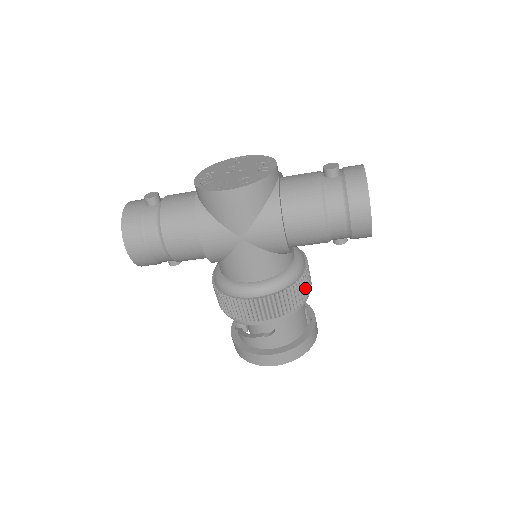
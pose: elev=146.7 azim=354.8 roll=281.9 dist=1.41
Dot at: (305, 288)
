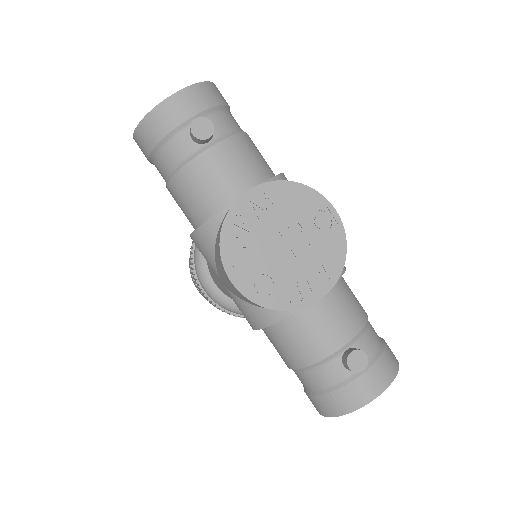
Dot at: occluded
